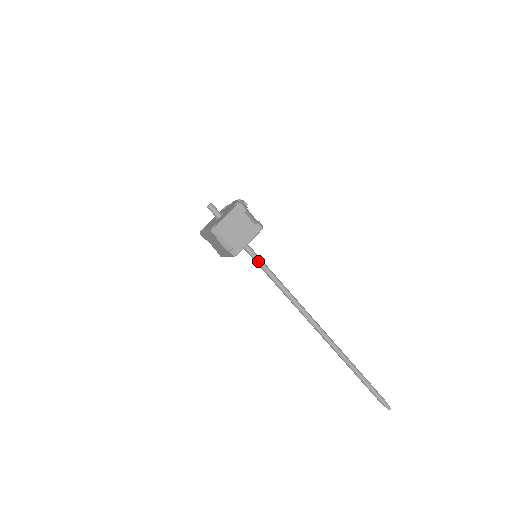
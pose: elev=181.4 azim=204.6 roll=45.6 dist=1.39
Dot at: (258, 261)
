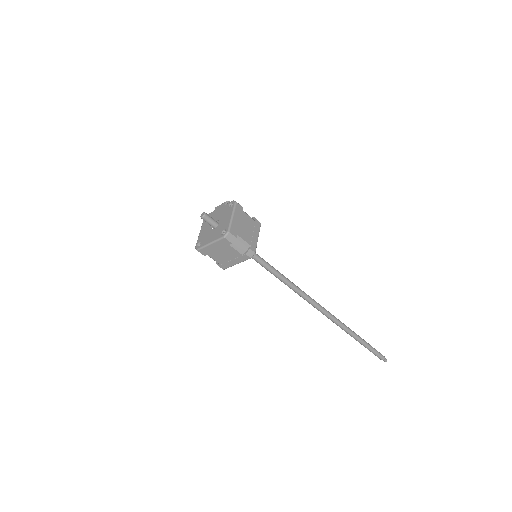
Dot at: (261, 260)
